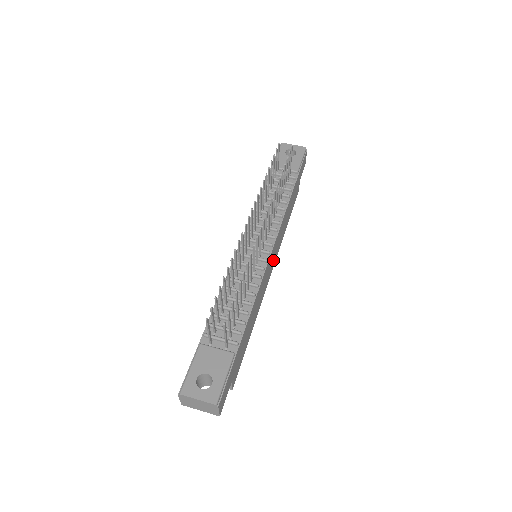
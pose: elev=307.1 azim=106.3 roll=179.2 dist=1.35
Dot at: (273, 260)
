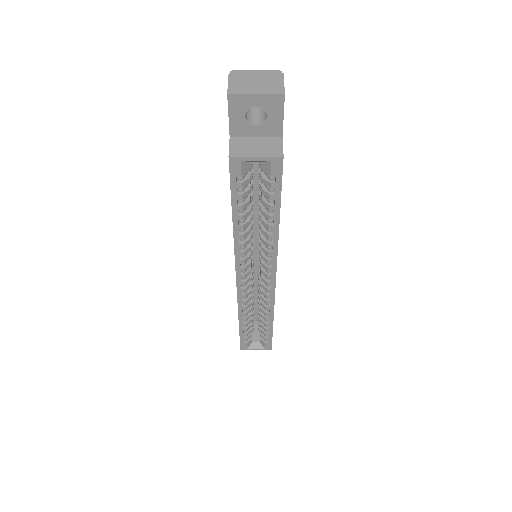
Dot at: occluded
